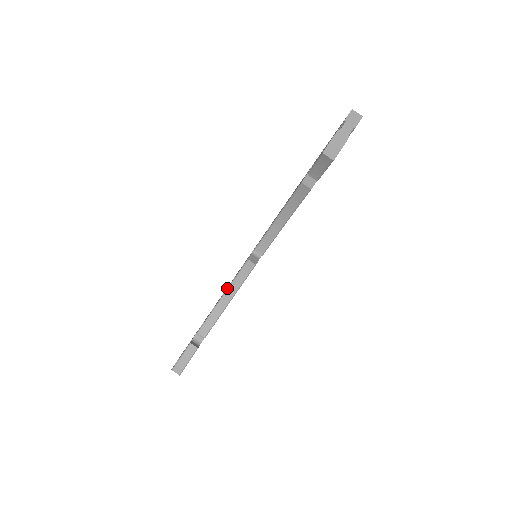
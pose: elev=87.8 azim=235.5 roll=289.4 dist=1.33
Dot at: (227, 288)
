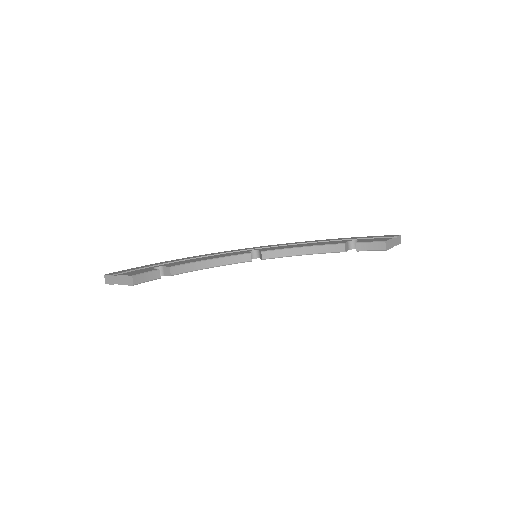
Dot at: (217, 257)
